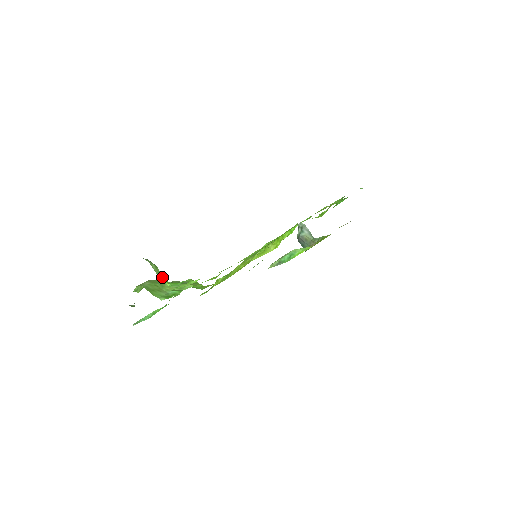
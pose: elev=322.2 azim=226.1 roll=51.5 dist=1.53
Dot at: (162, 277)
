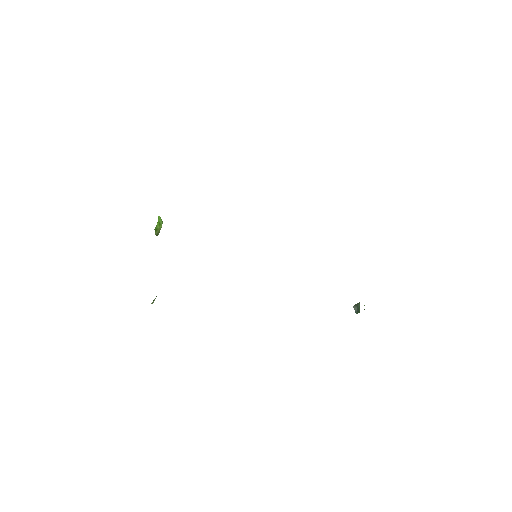
Dot at: (159, 216)
